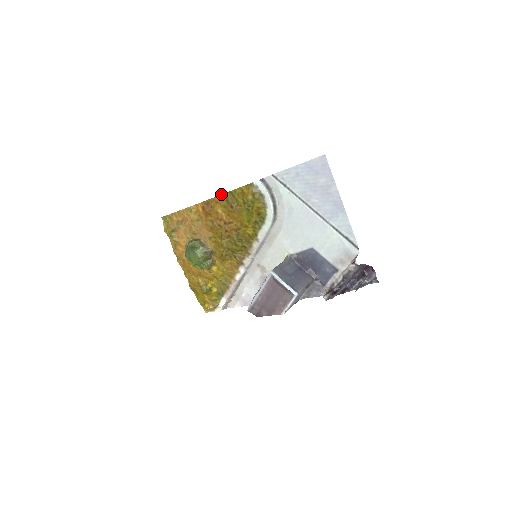
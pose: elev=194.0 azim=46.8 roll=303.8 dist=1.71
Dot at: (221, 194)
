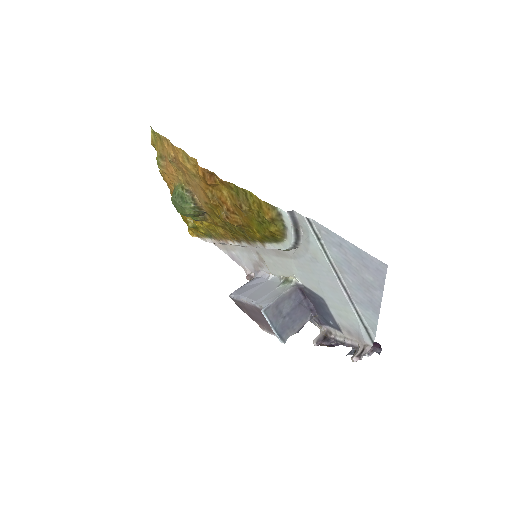
Dot at: occluded
